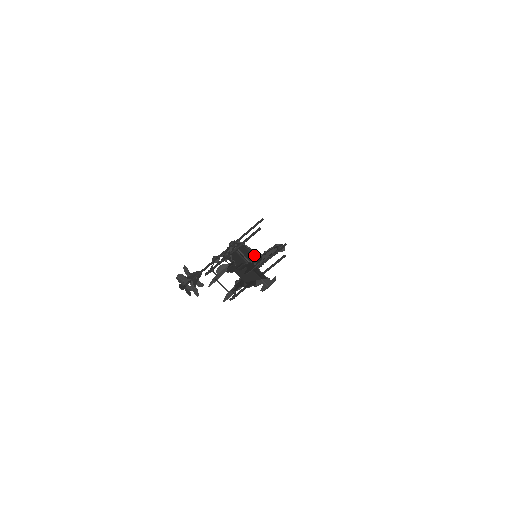
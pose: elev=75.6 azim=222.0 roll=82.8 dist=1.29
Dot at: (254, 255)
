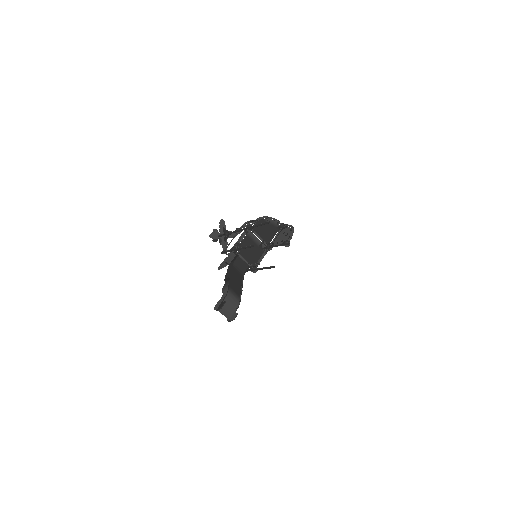
Dot at: (277, 226)
